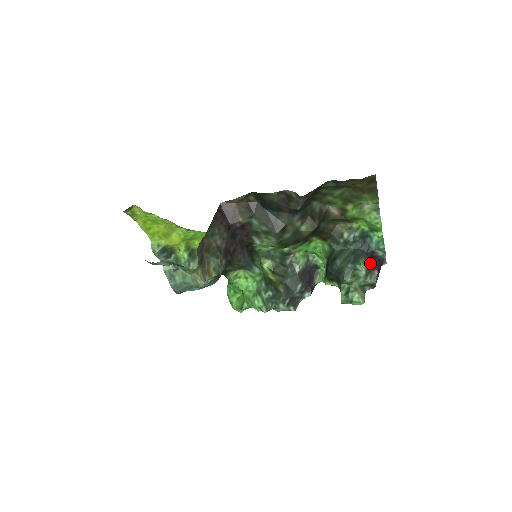
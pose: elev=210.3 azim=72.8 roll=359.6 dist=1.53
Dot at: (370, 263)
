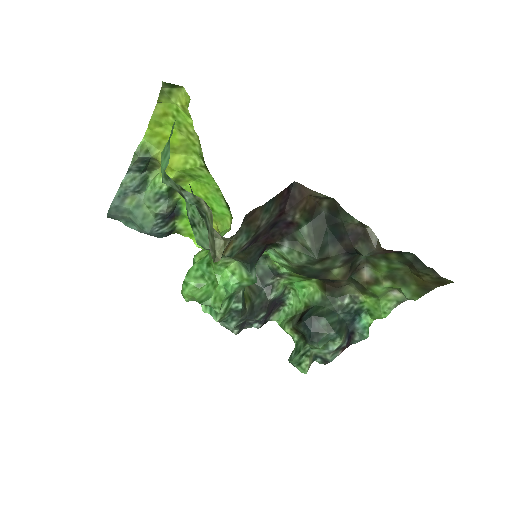
Dot at: (345, 342)
